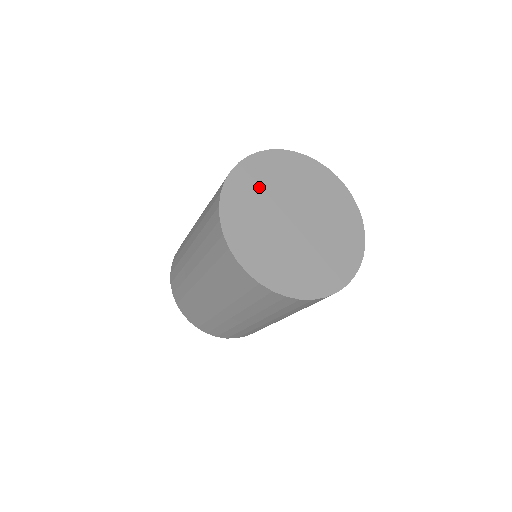
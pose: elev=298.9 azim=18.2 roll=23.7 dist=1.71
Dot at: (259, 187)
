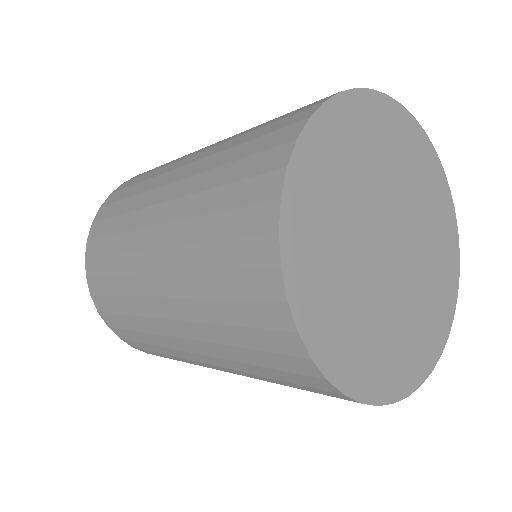
Dot at: (341, 178)
